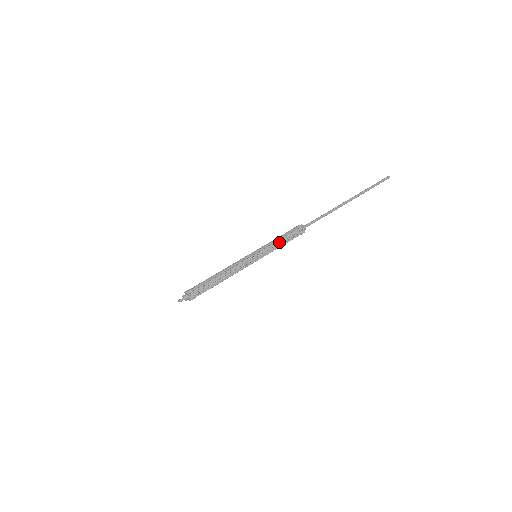
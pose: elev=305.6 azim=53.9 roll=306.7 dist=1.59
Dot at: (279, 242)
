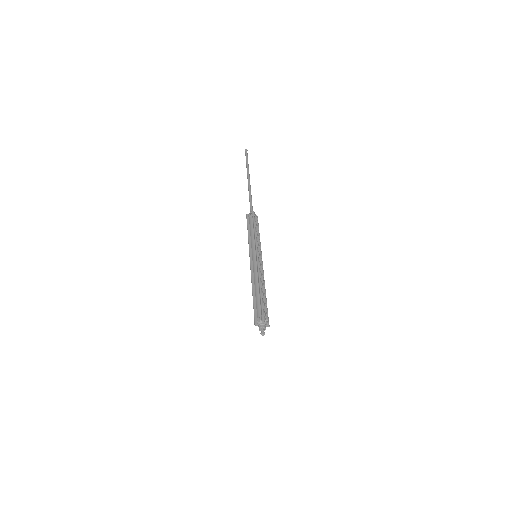
Dot at: (257, 234)
